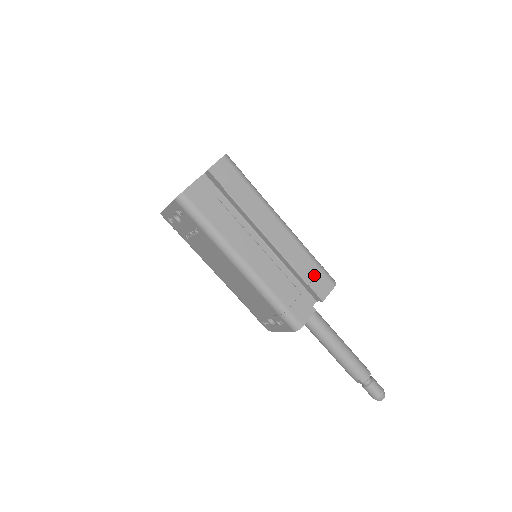
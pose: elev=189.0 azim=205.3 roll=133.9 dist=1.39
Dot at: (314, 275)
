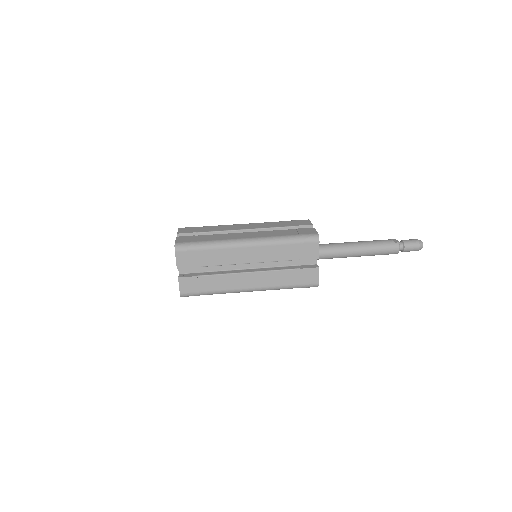
Dot at: (298, 250)
